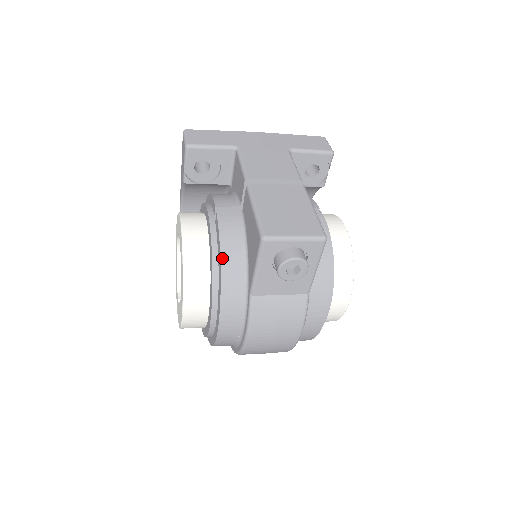
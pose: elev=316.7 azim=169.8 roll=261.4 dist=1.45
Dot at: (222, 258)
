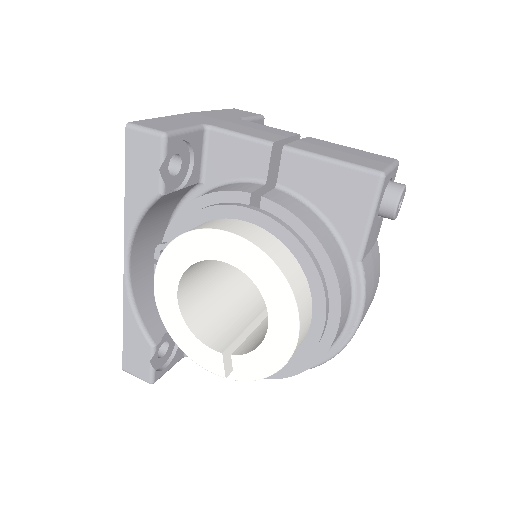
Dot at: (317, 237)
